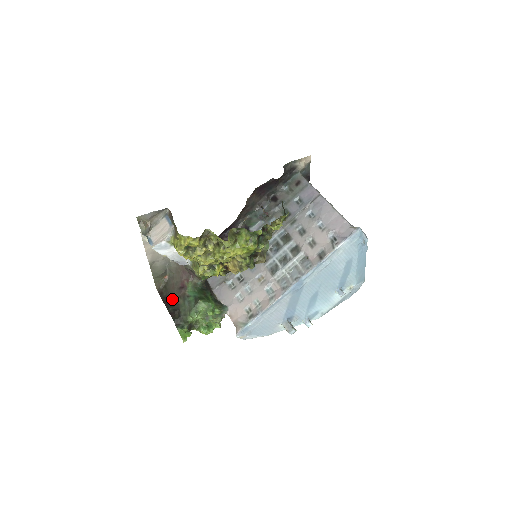
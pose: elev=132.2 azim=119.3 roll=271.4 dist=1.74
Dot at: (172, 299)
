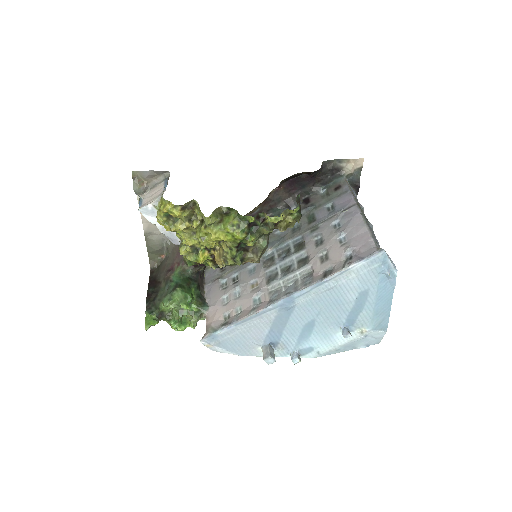
Dot at: (157, 280)
